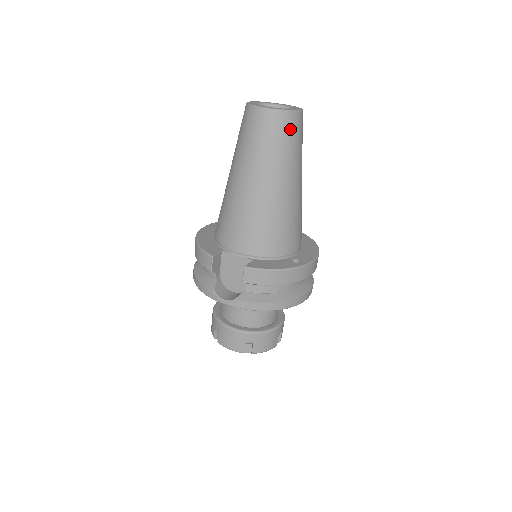
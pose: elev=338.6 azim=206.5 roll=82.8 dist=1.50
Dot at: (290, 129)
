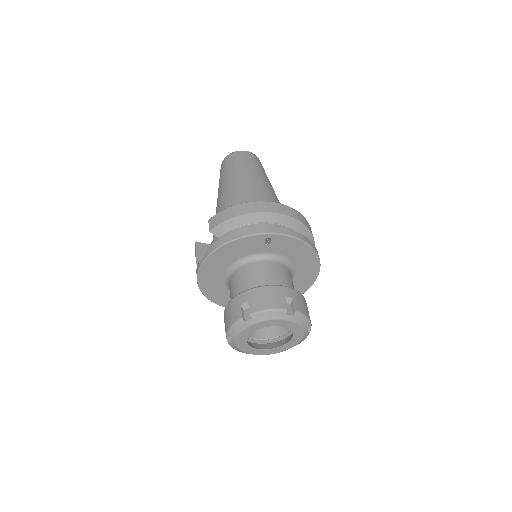
Dot at: (240, 157)
